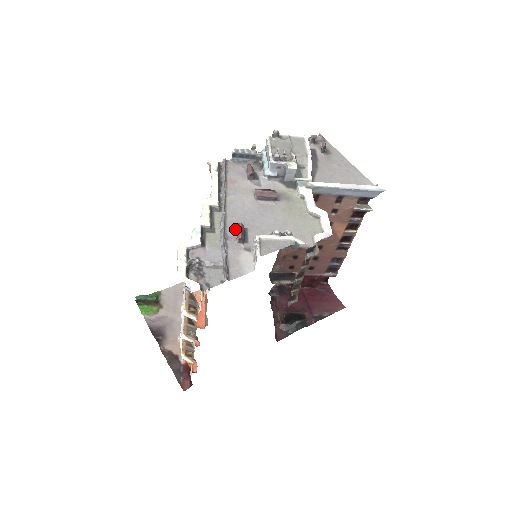
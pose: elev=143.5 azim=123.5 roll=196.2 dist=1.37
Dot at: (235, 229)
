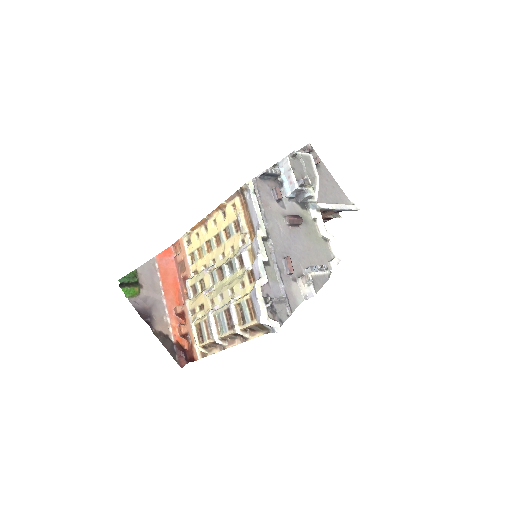
Dot at: (282, 260)
